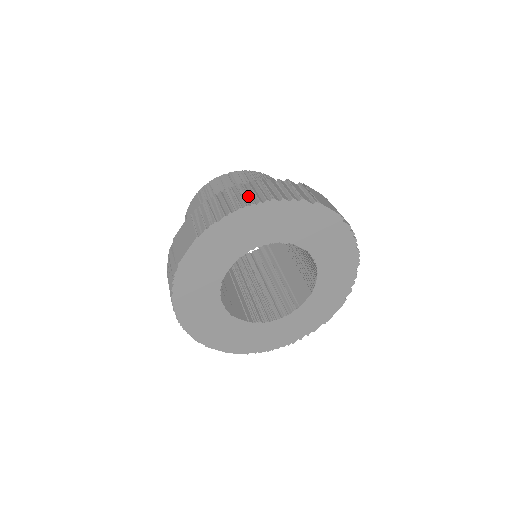
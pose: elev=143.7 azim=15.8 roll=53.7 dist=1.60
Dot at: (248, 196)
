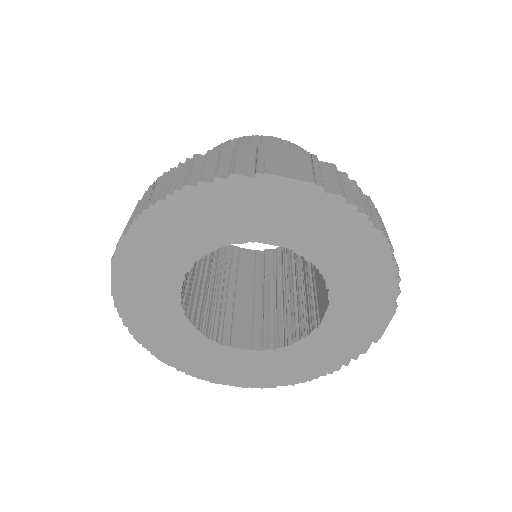
Dot at: (162, 188)
